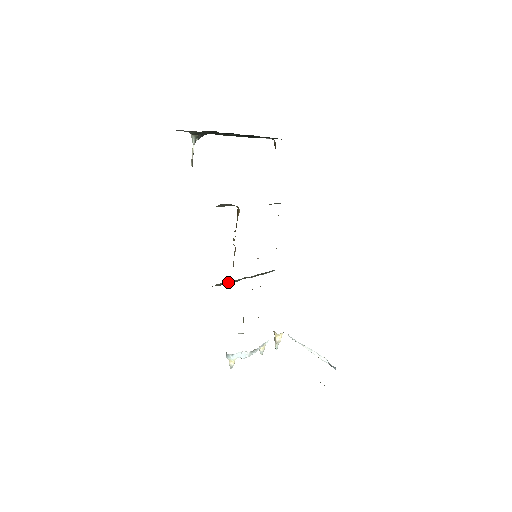
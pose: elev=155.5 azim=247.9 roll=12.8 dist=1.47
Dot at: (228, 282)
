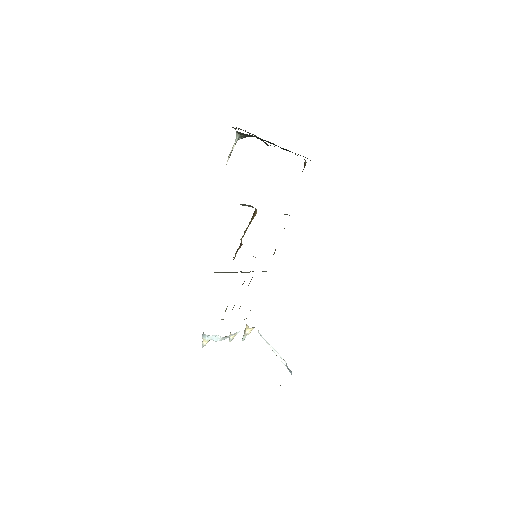
Dot at: (226, 272)
